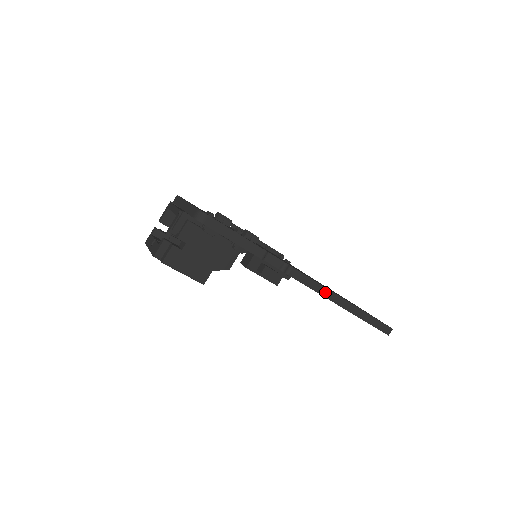
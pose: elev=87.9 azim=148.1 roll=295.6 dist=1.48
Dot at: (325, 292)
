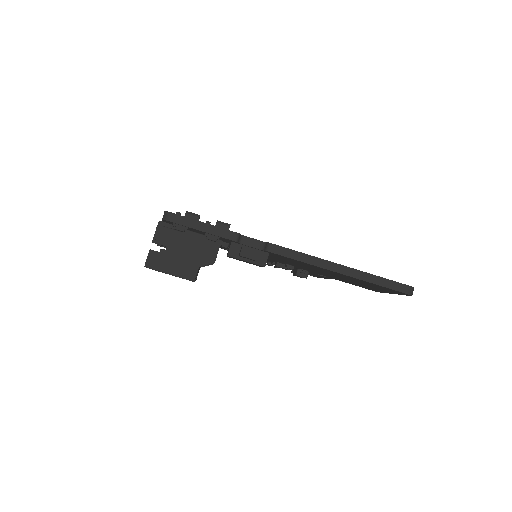
Dot at: (314, 261)
